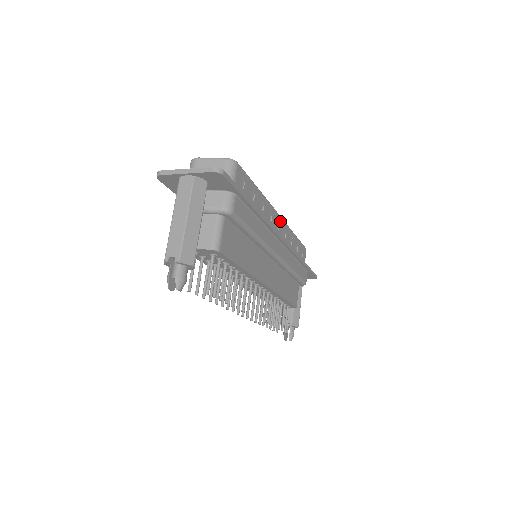
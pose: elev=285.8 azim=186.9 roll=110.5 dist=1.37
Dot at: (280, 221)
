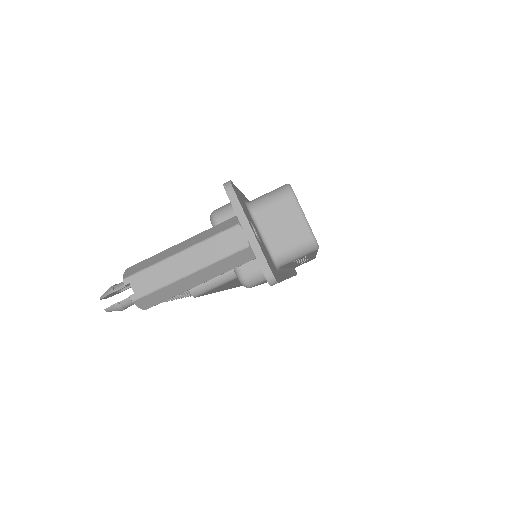
Dot at: occluded
